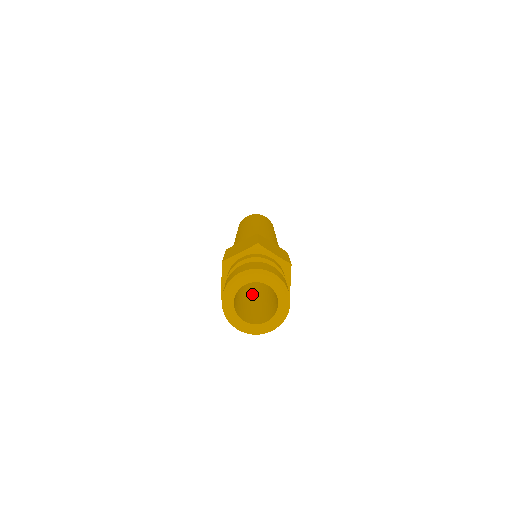
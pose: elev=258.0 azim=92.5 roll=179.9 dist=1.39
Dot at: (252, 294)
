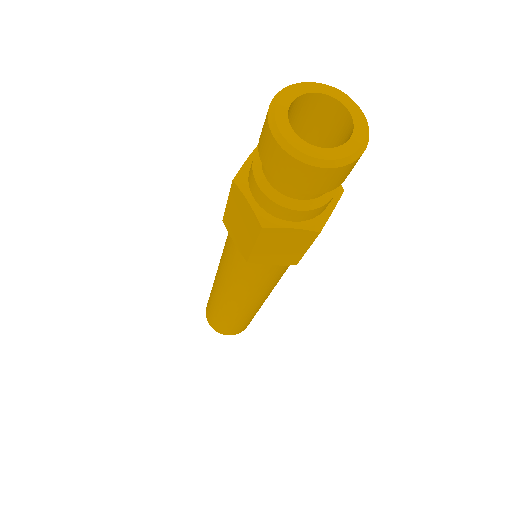
Dot at: occluded
